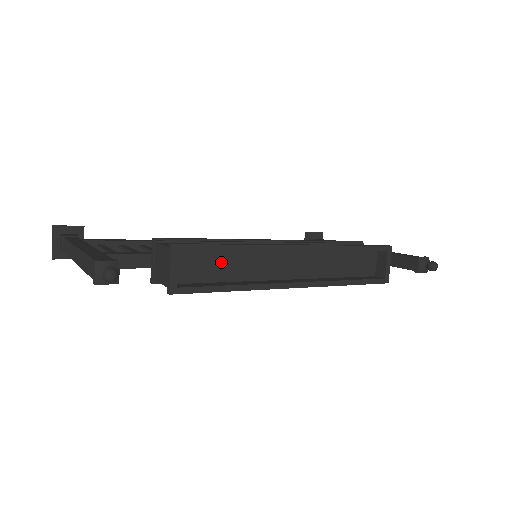
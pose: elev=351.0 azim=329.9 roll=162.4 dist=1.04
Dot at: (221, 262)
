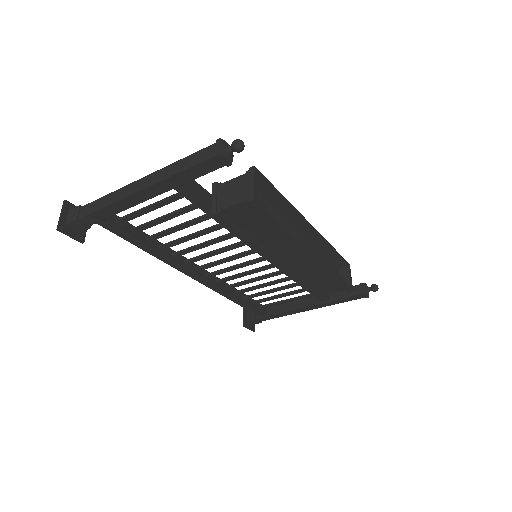
Dot at: occluded
